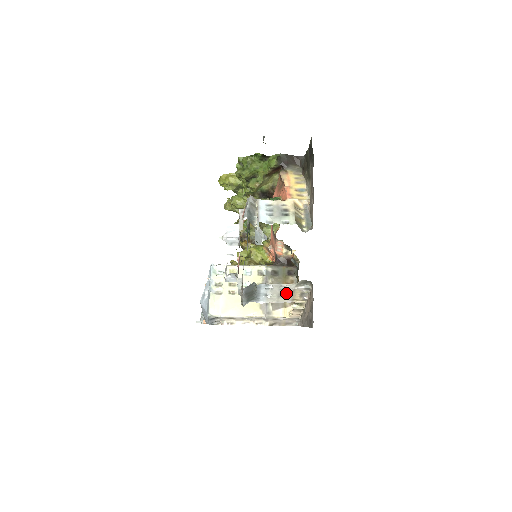
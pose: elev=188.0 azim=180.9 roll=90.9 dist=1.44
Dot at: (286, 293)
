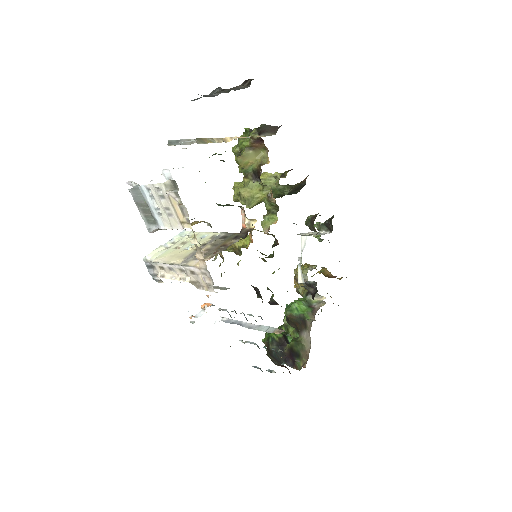
Dot at: (168, 206)
